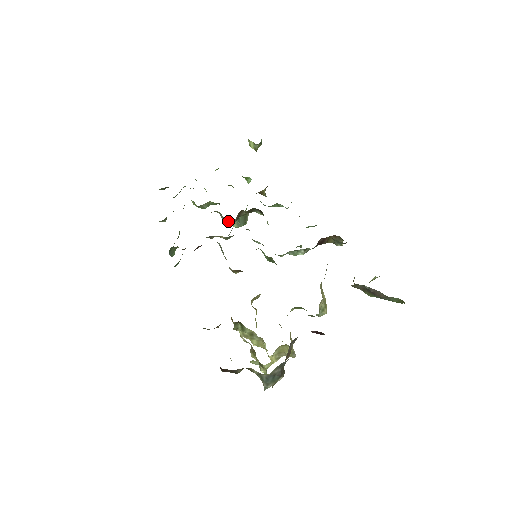
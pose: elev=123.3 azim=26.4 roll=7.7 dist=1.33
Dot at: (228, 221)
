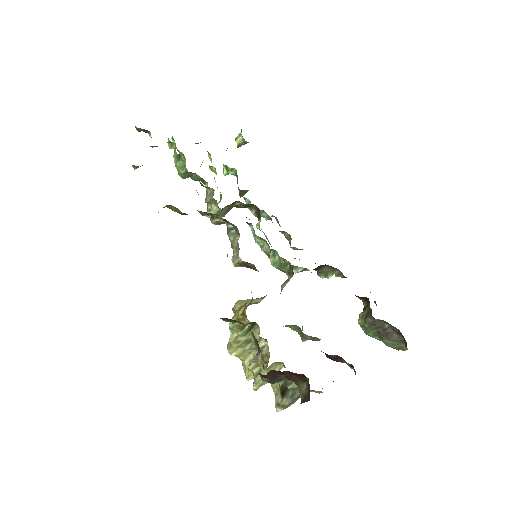
Dot at: (209, 204)
